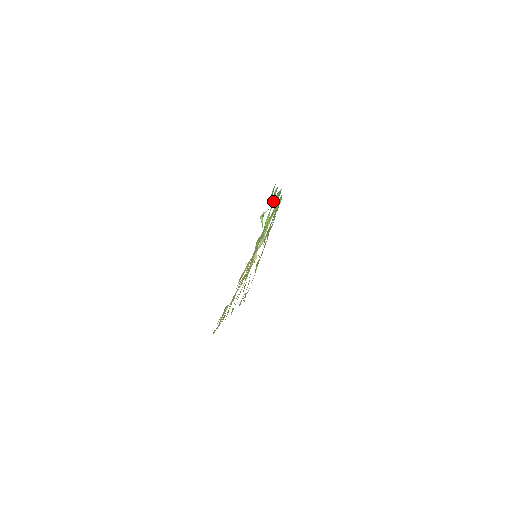
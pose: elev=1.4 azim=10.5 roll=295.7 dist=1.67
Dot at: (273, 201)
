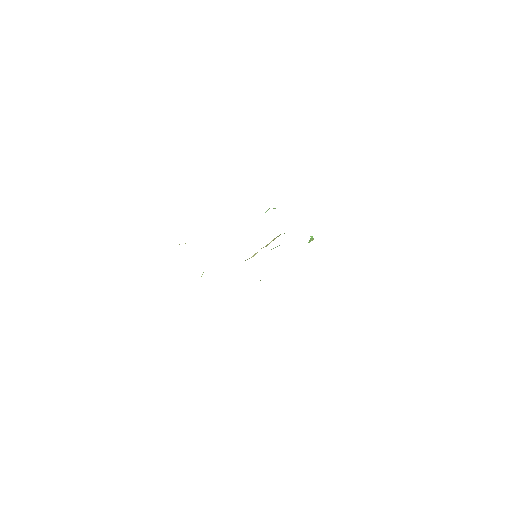
Dot at: occluded
